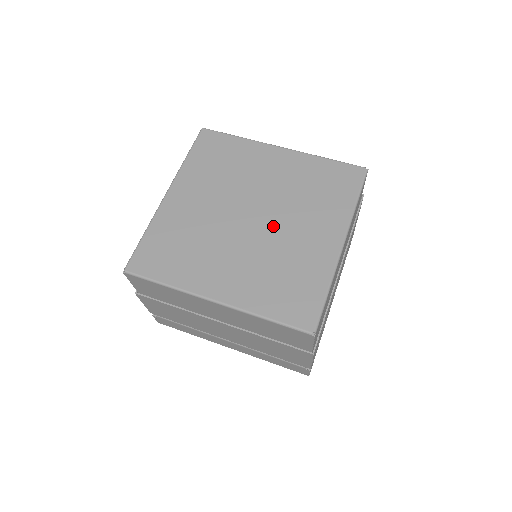
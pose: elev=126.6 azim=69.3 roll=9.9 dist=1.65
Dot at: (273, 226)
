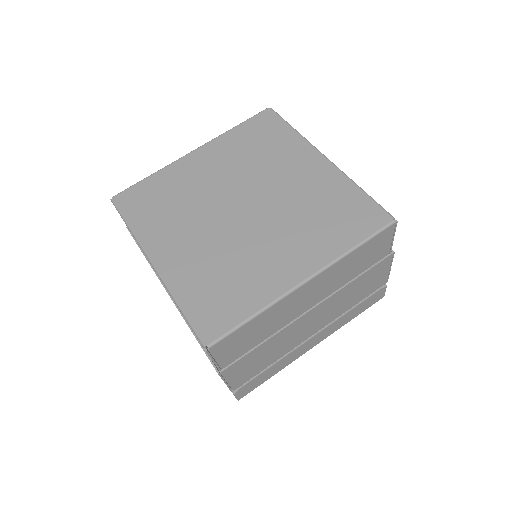
Dot at: (255, 227)
